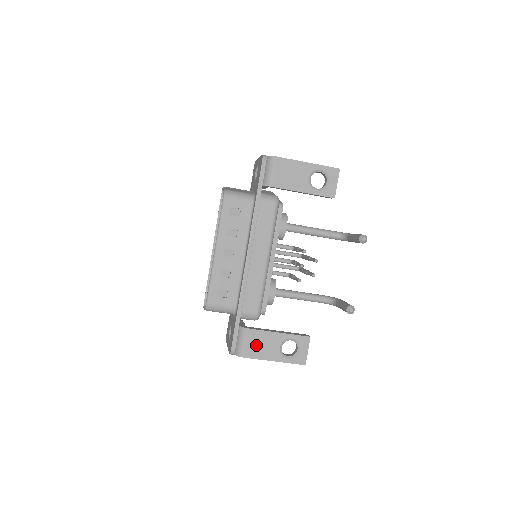
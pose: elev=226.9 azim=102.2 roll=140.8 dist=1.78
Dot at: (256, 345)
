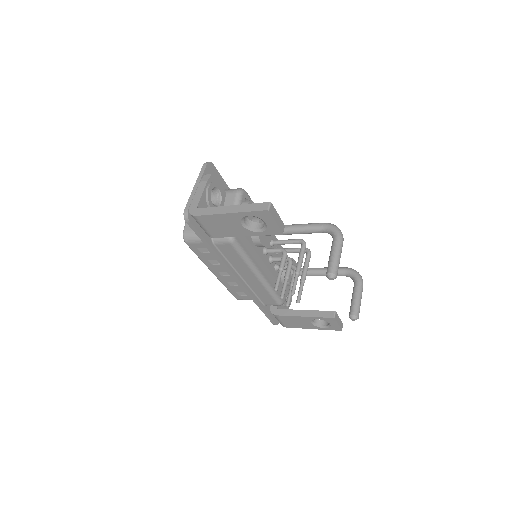
Dot at: (290, 322)
